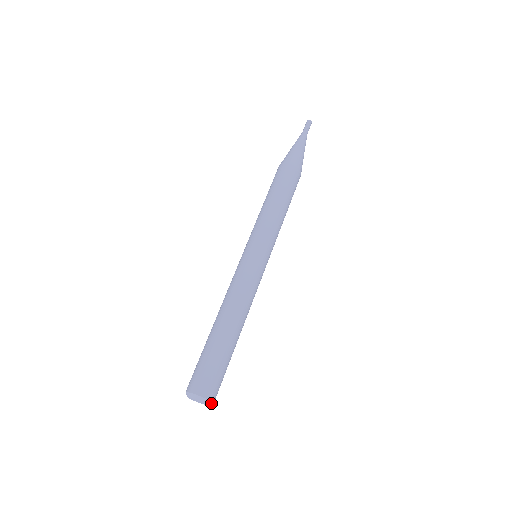
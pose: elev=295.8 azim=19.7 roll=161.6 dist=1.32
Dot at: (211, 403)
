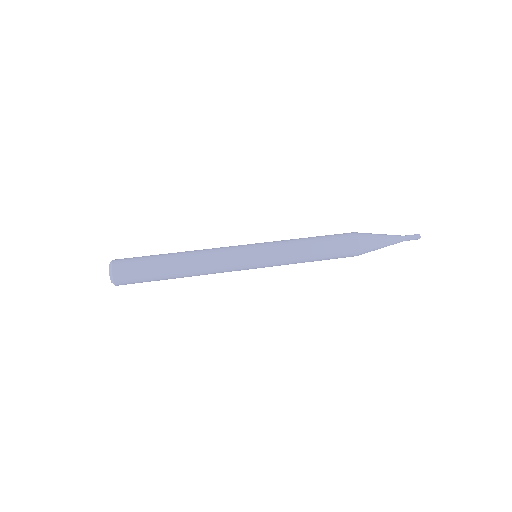
Dot at: (111, 270)
